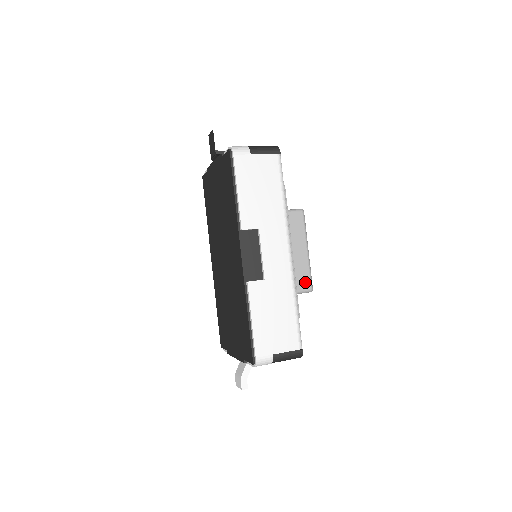
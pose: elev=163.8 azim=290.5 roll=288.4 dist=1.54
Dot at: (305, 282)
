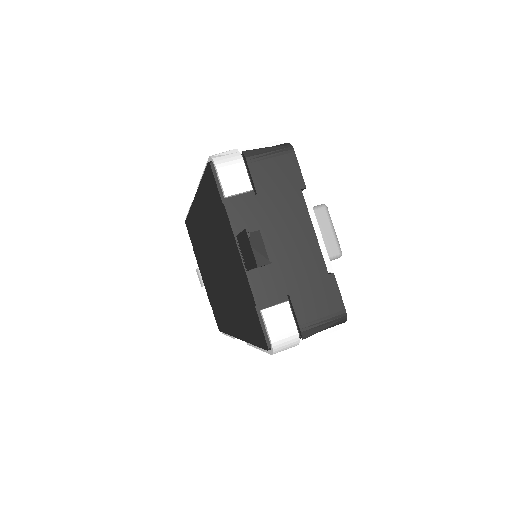
Dot at: occluded
